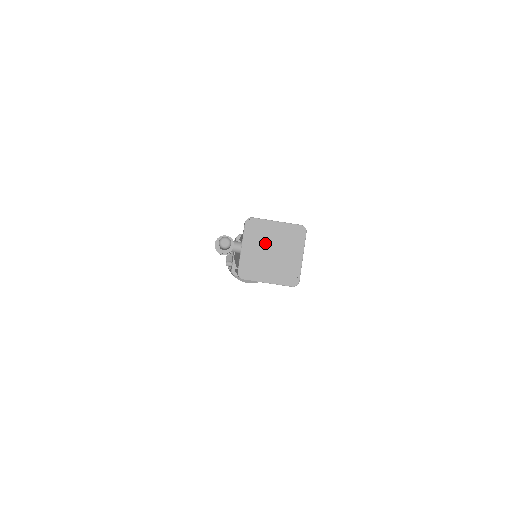
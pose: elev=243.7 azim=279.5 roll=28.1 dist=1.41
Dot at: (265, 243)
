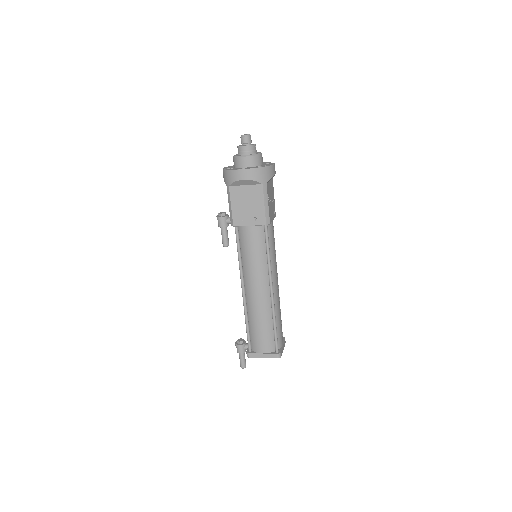
Dot at: occluded
